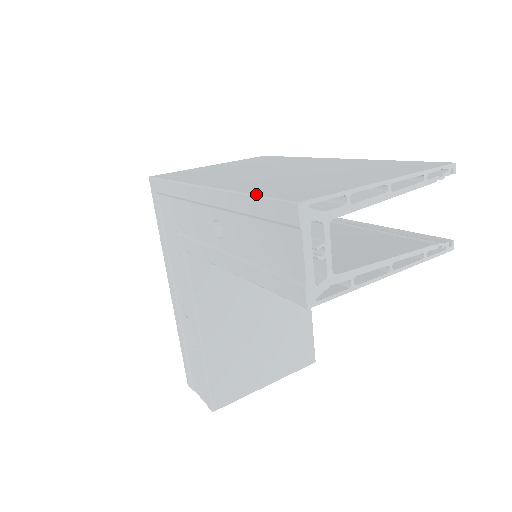
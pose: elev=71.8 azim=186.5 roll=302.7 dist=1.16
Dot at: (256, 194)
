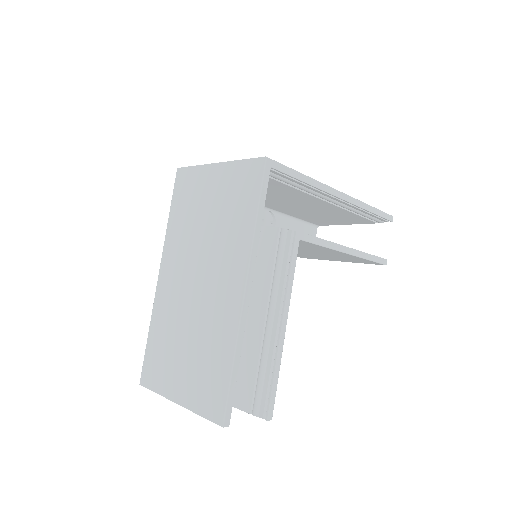
Dot at: (147, 343)
